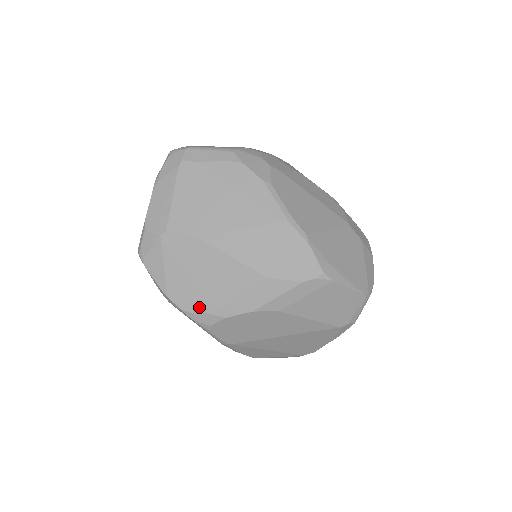
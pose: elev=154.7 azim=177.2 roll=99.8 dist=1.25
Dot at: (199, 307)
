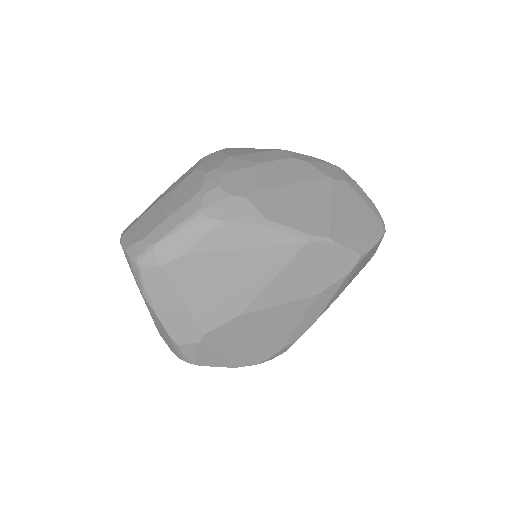
Dot at: (271, 352)
